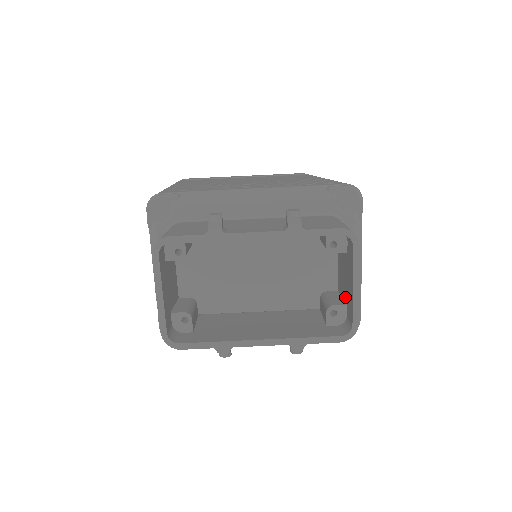
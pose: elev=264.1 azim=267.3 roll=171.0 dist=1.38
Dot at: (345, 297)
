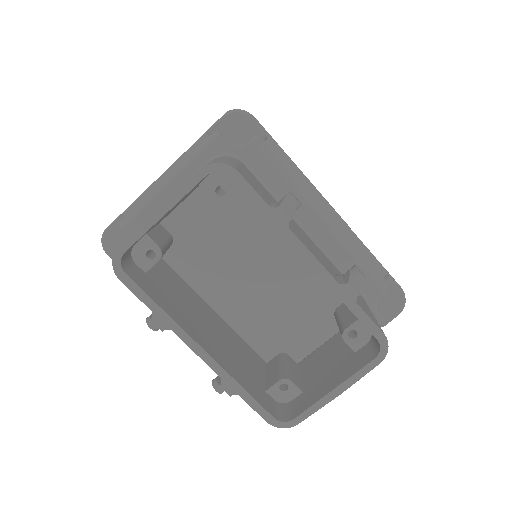
Dot at: (307, 383)
